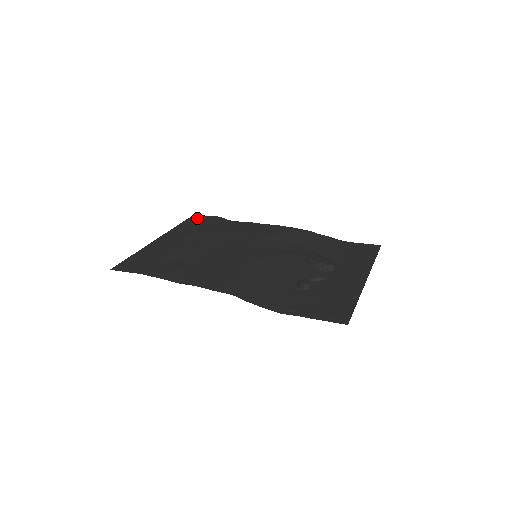
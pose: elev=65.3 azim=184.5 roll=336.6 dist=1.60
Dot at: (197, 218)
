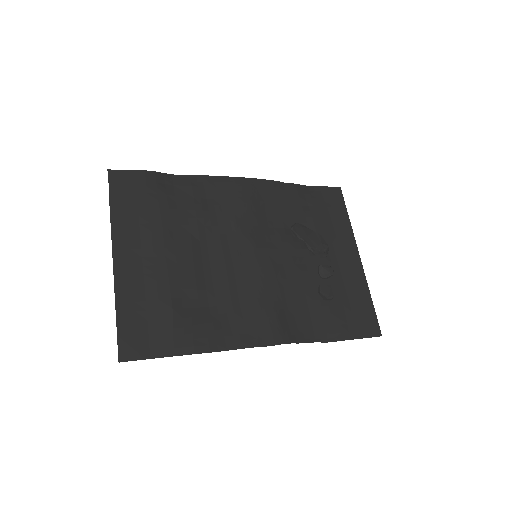
Dot at: (123, 181)
